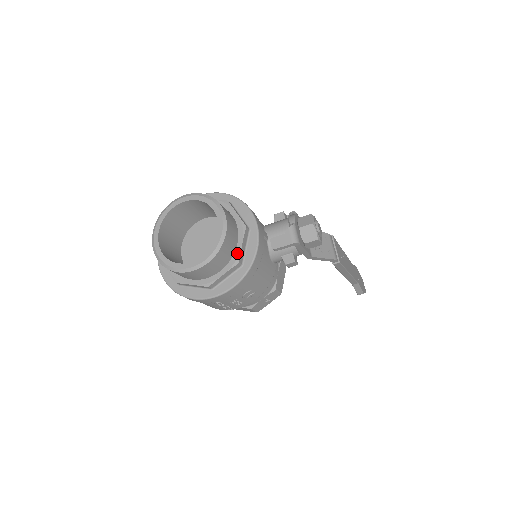
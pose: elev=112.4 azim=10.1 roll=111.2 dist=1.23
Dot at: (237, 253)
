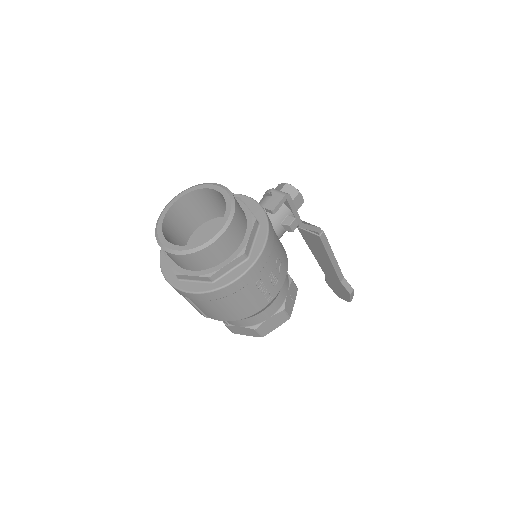
Dot at: (248, 215)
